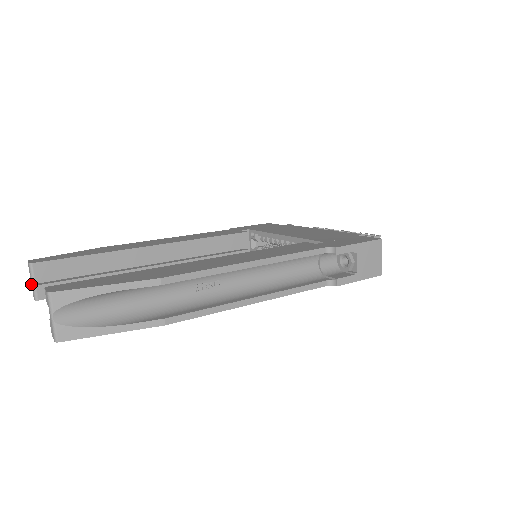
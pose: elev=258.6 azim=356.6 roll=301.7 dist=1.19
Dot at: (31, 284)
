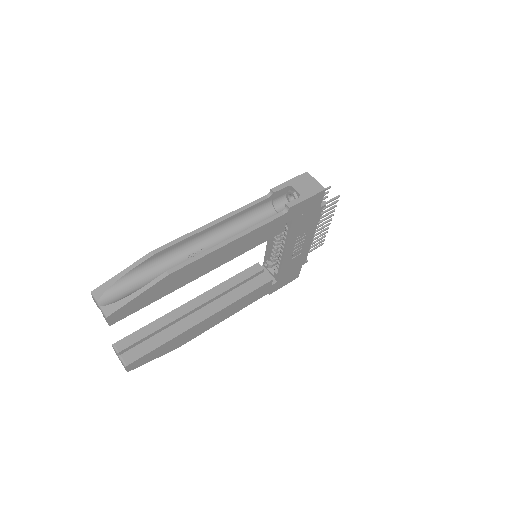
Dot at: occluded
